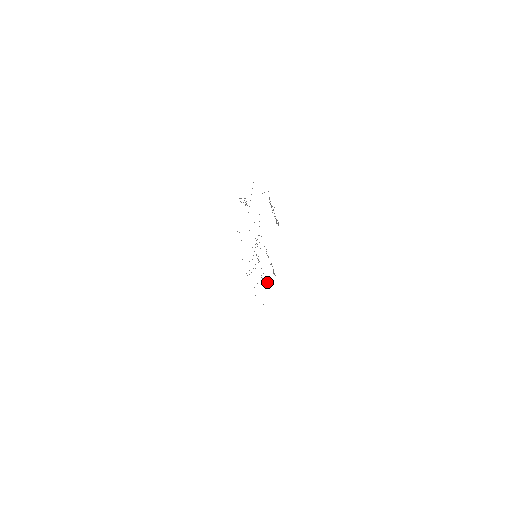
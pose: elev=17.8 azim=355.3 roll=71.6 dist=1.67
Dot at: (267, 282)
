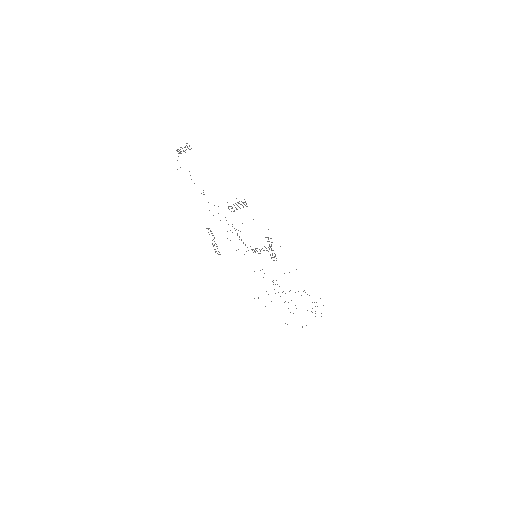
Dot at: (269, 241)
